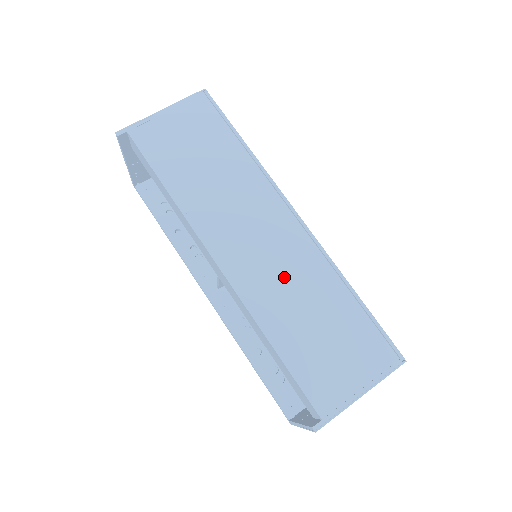
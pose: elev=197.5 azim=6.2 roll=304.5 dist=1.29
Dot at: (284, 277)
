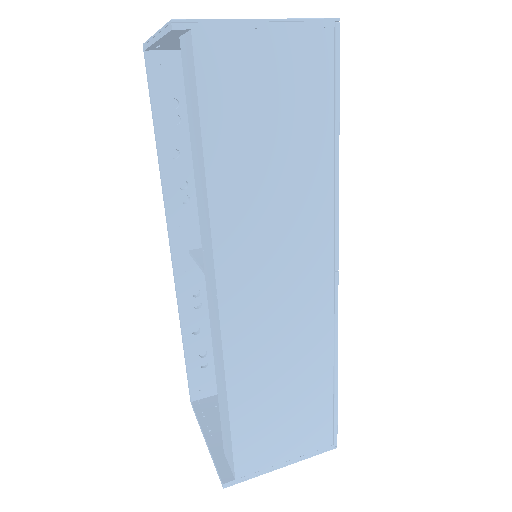
Dot at: (281, 337)
